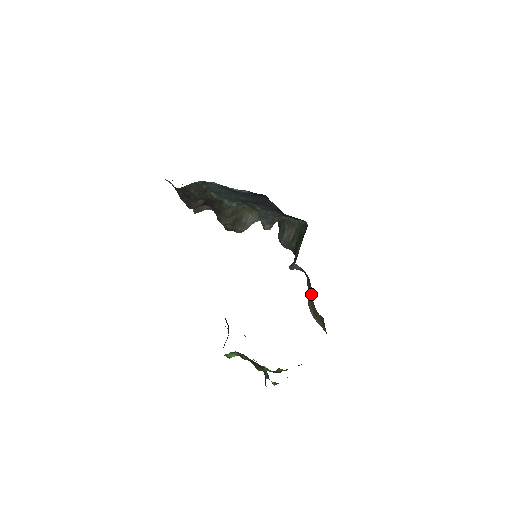
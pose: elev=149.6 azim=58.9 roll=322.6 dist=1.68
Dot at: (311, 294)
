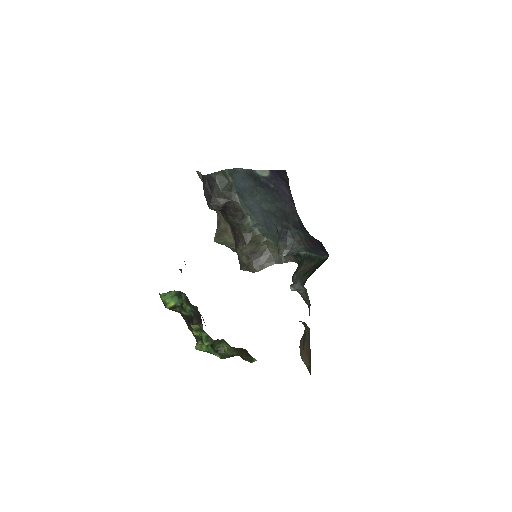
Dot at: occluded
